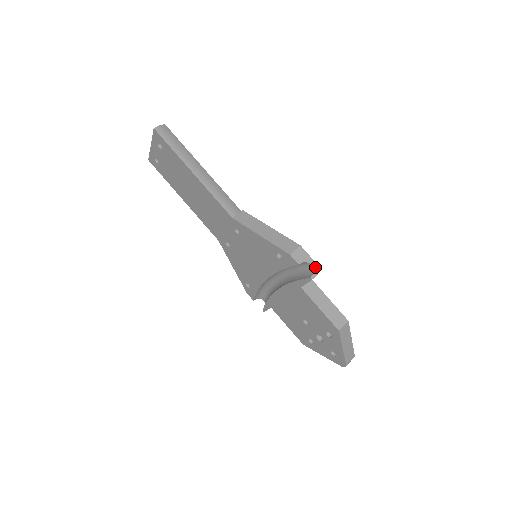
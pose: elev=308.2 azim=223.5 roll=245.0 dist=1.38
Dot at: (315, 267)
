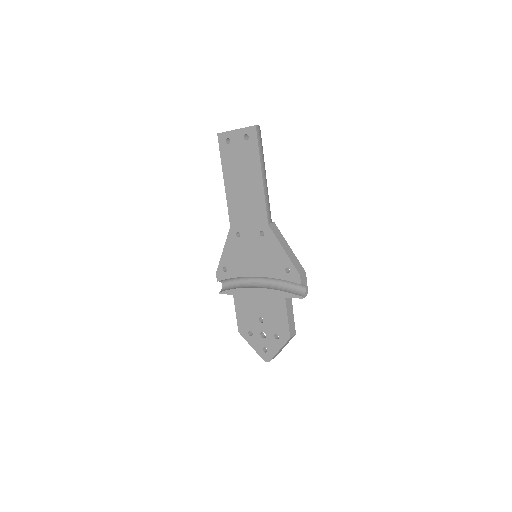
Dot at: (307, 291)
